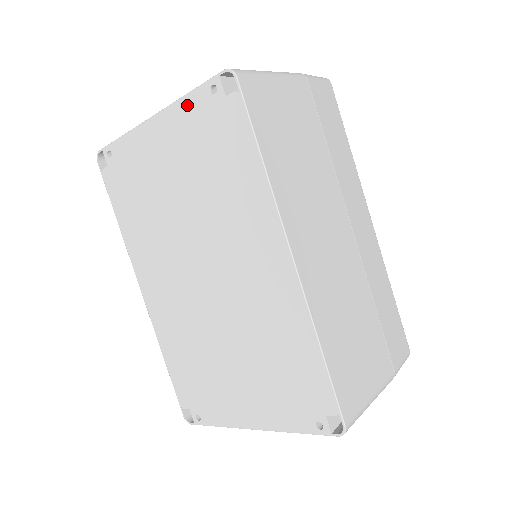
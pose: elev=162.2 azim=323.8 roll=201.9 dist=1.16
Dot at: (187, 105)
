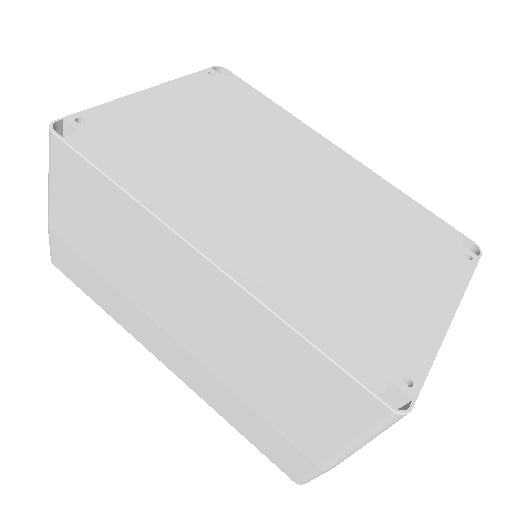
Dot at: (189, 81)
